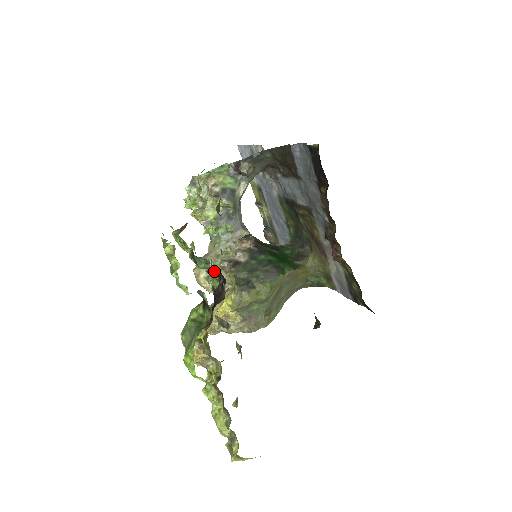
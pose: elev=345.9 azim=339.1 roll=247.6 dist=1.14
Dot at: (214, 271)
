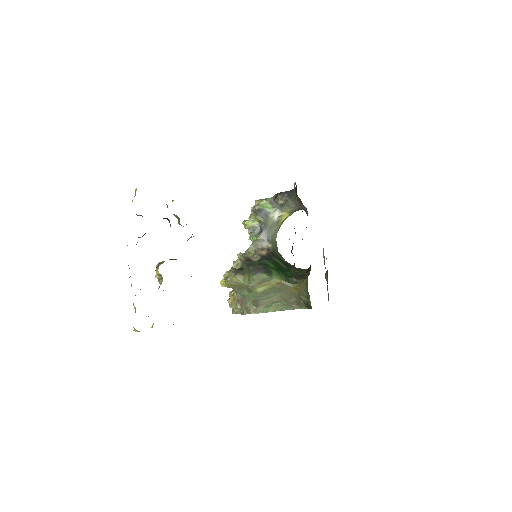
Dot at: occluded
